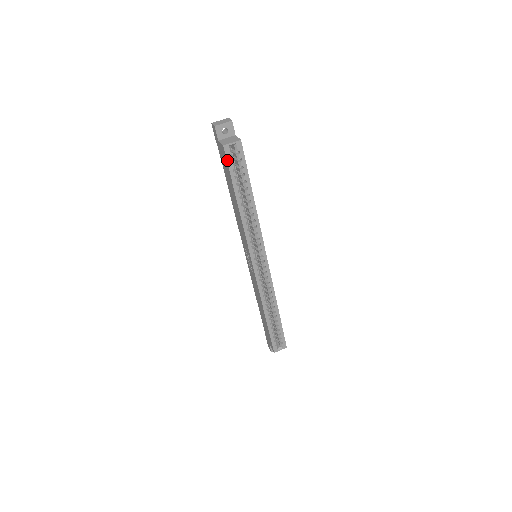
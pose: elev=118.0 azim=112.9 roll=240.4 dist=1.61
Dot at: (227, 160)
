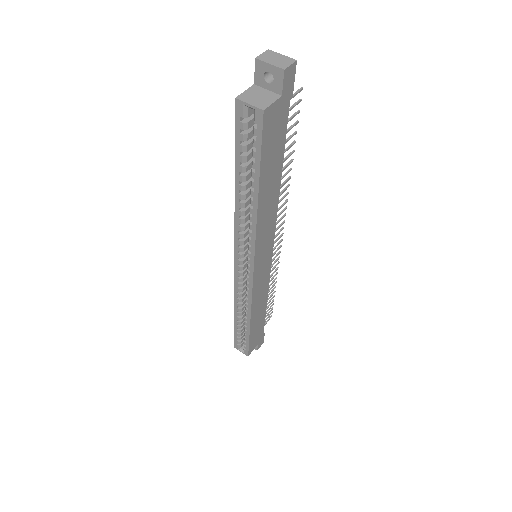
Dot at: (236, 122)
